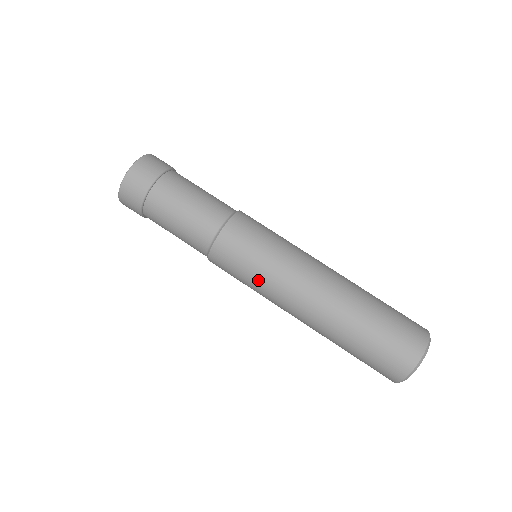
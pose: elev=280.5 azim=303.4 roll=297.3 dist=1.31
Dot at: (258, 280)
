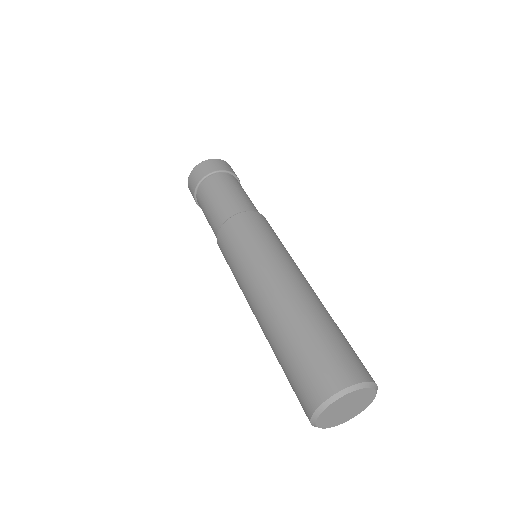
Dot at: (235, 276)
